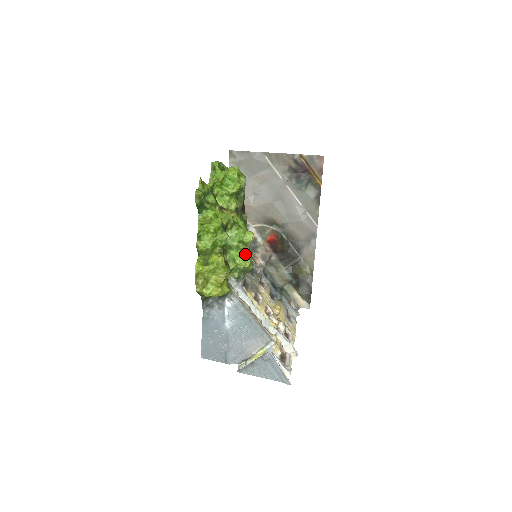
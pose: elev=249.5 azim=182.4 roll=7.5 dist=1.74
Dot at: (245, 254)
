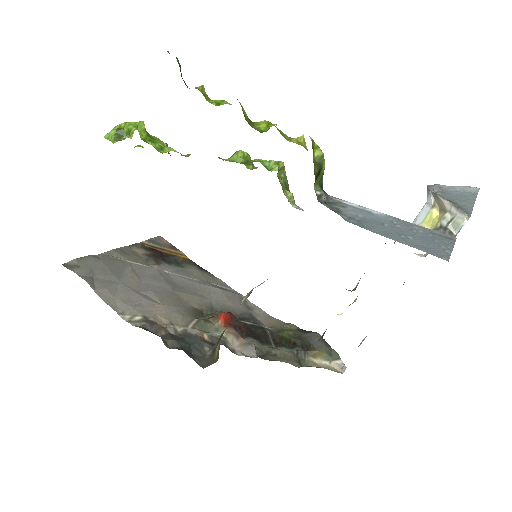
Dot at: occluded
